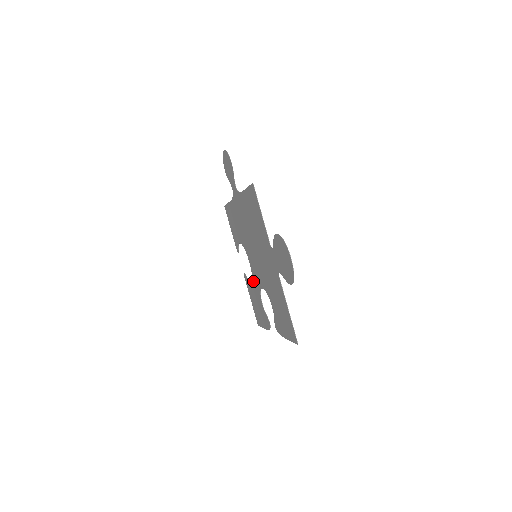
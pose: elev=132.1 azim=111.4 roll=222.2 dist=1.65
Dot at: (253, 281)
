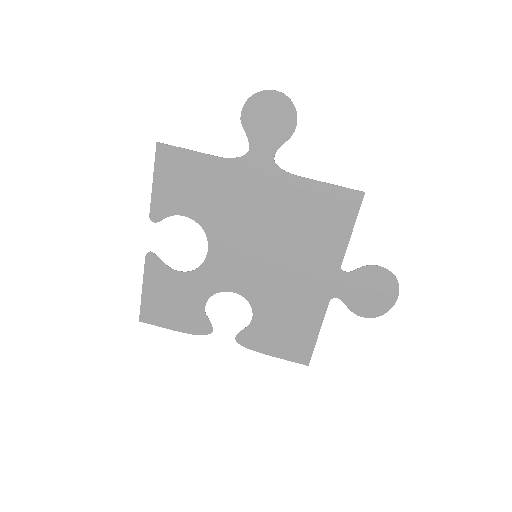
Dot at: (196, 274)
